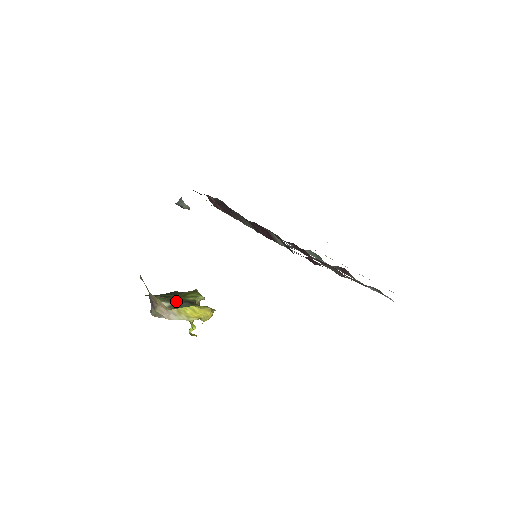
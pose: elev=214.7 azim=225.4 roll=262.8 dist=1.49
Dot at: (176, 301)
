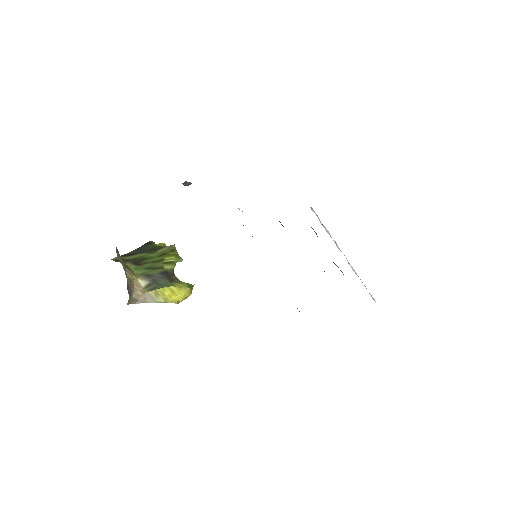
Dot at: (154, 276)
